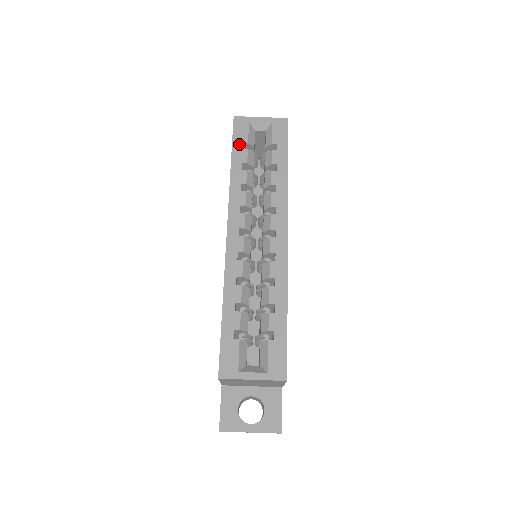
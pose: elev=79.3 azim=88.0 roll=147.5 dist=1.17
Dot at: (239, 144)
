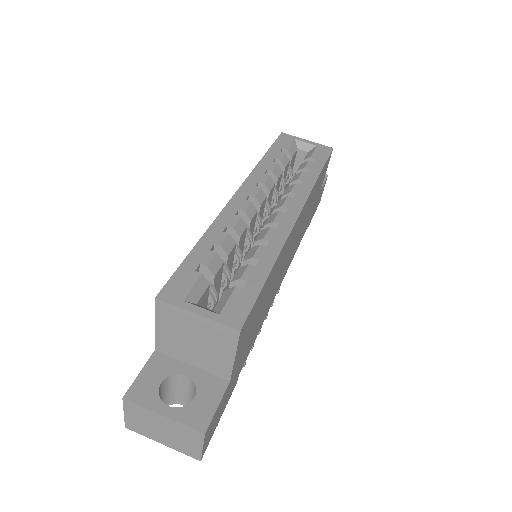
Dot at: (278, 147)
